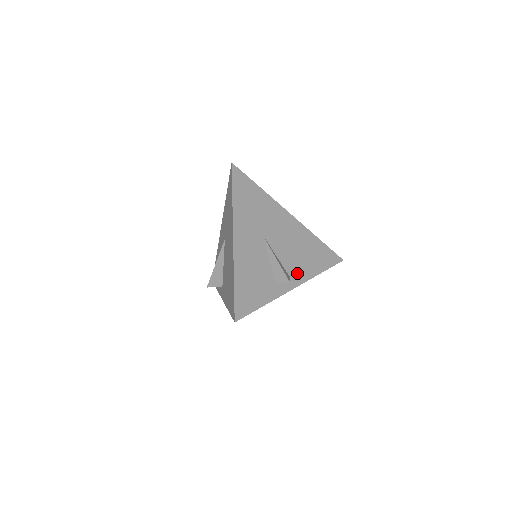
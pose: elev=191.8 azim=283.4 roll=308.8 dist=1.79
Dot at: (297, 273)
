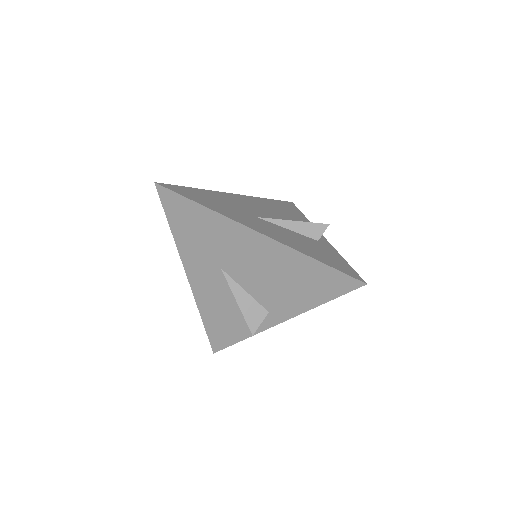
Dot at: (280, 308)
